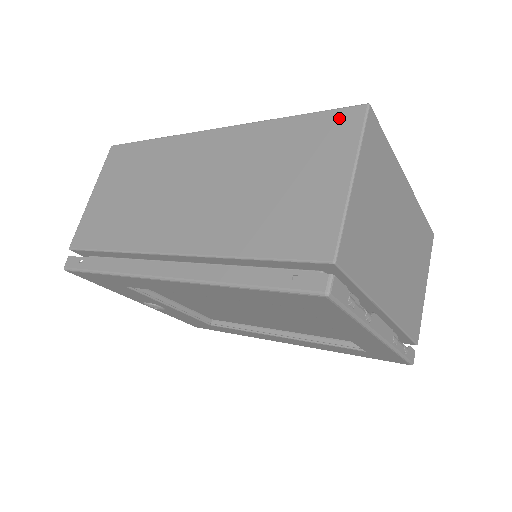
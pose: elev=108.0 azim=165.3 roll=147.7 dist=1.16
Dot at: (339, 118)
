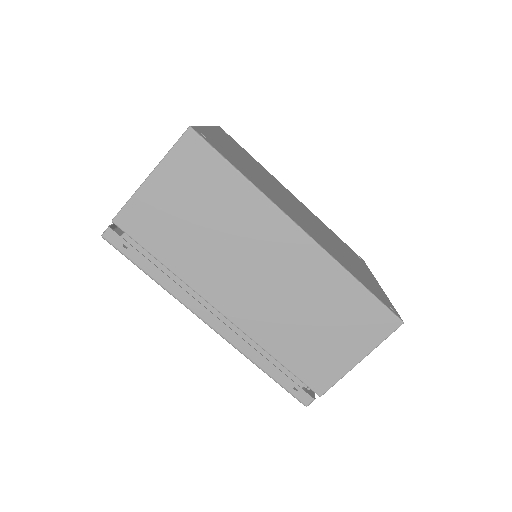
Dot at: (383, 317)
